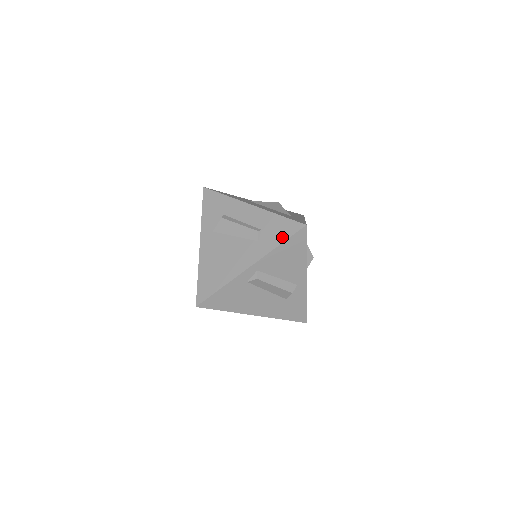
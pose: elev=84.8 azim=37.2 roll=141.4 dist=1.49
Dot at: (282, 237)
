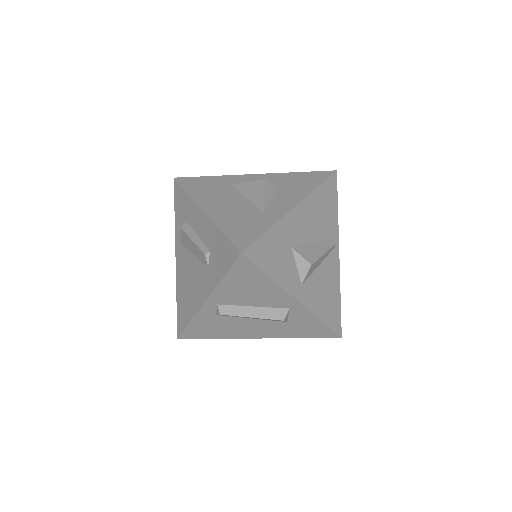
Dot at: (223, 267)
